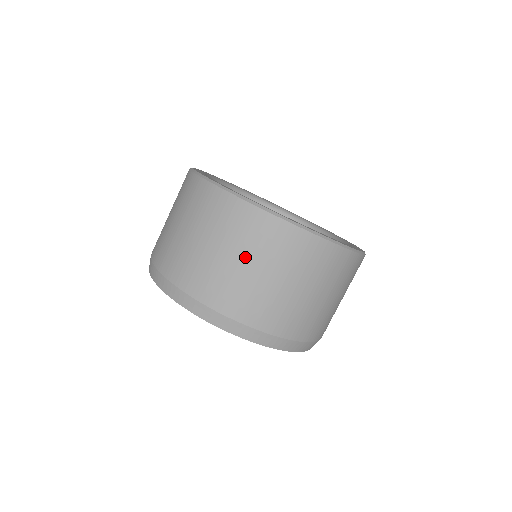
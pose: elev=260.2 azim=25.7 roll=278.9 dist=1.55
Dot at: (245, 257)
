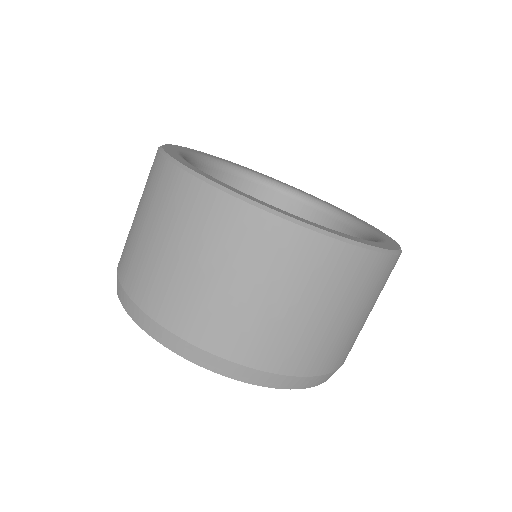
Dot at: (361, 309)
